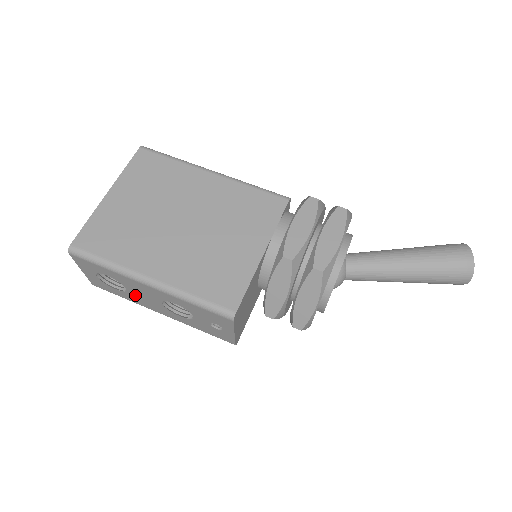
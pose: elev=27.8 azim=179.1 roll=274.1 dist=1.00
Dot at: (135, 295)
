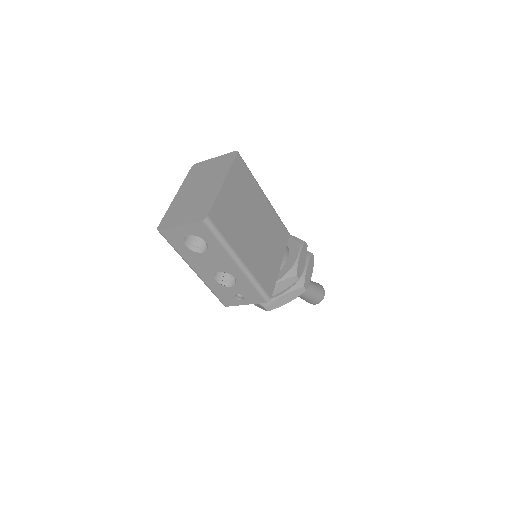
Dot at: (200, 257)
